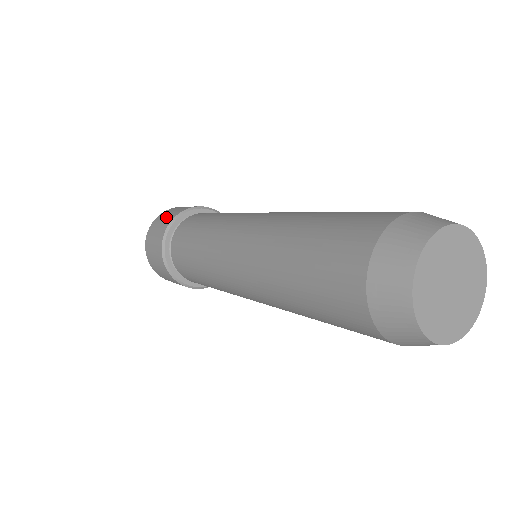
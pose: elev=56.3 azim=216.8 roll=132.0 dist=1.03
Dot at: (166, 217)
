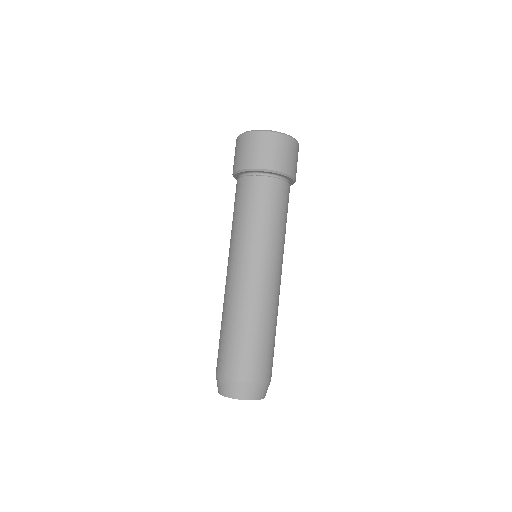
Dot at: (254, 152)
